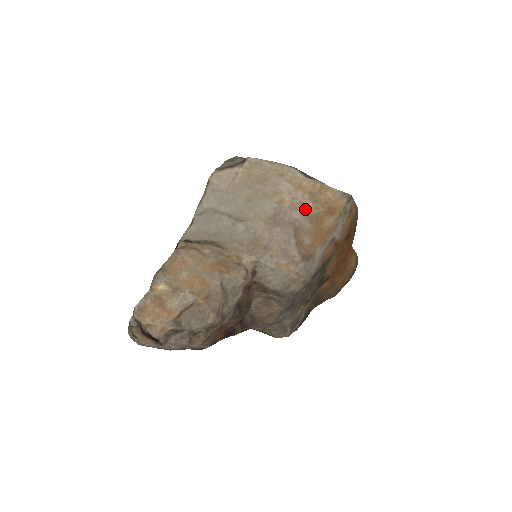
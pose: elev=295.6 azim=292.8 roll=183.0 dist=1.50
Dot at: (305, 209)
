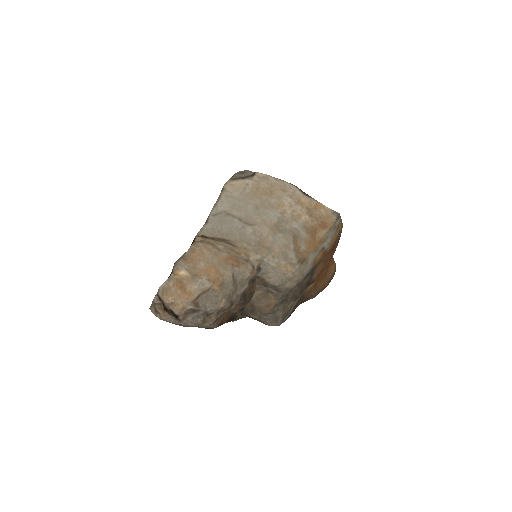
Dot at: (303, 221)
